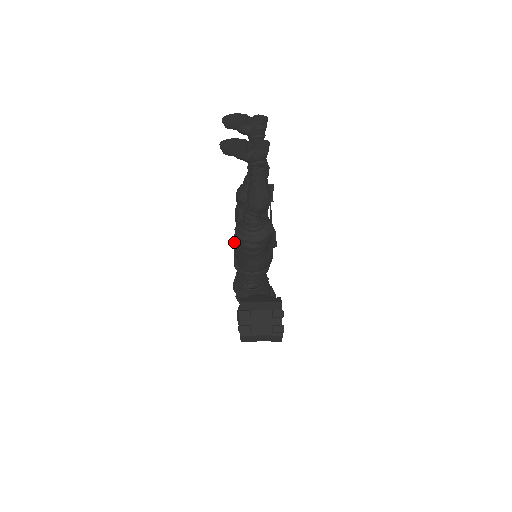
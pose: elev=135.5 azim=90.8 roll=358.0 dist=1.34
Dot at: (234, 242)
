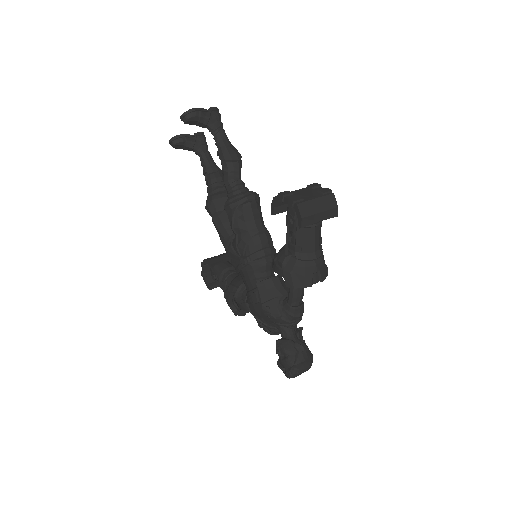
Dot at: (228, 248)
